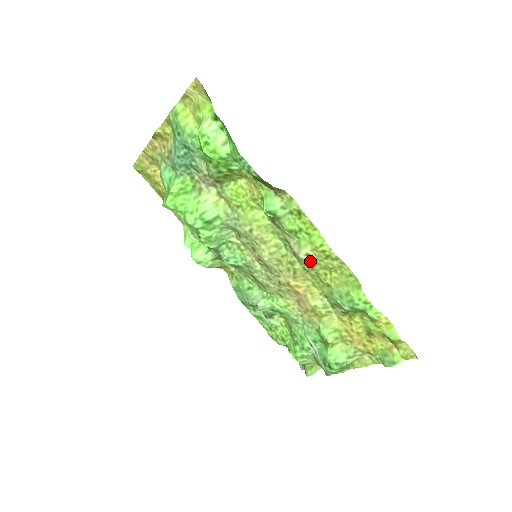
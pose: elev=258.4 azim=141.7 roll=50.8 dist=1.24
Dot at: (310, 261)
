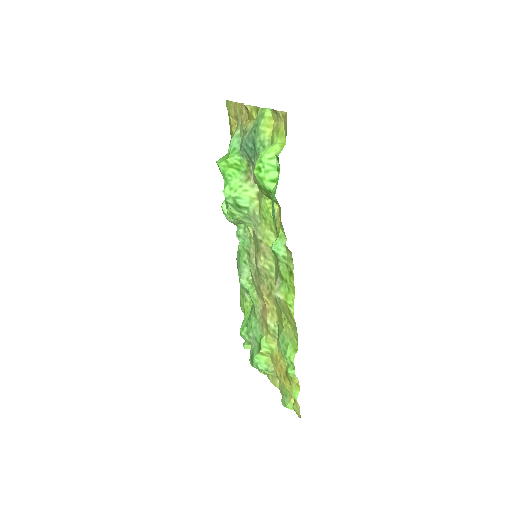
Dot at: (280, 303)
